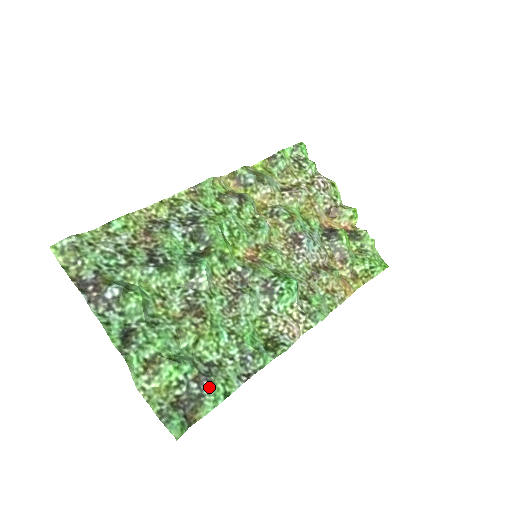
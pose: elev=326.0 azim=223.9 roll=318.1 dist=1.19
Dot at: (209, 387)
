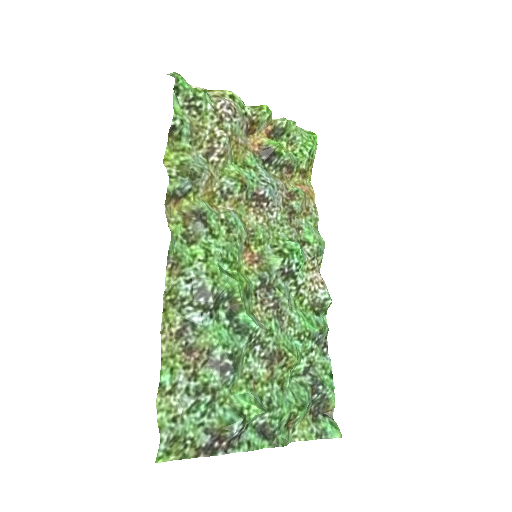
Dot at: (324, 387)
